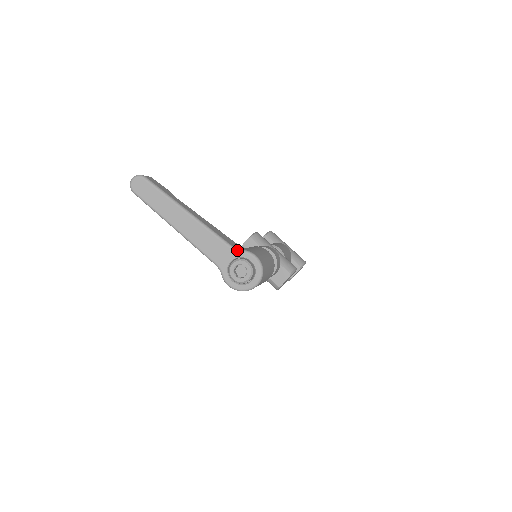
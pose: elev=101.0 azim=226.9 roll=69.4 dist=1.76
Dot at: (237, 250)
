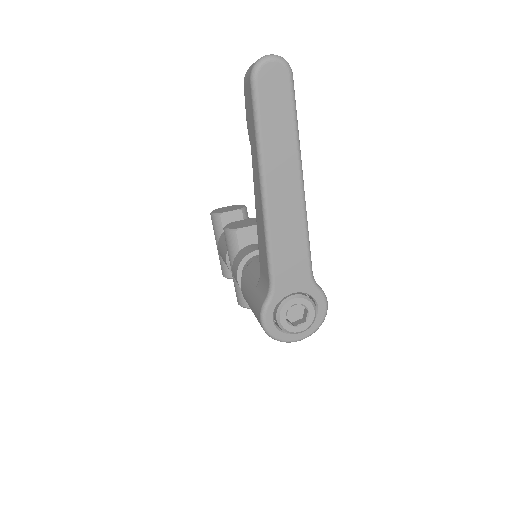
Dot at: (315, 284)
